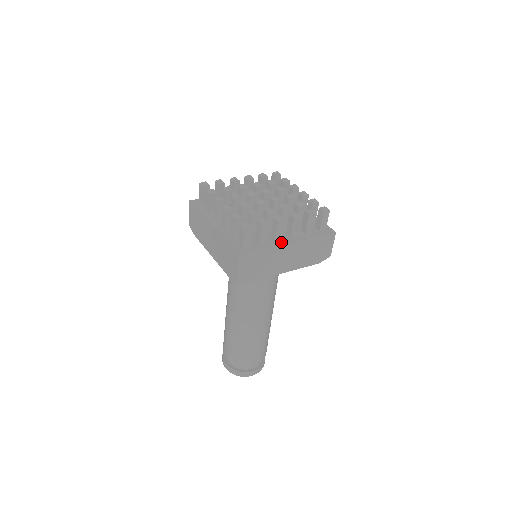
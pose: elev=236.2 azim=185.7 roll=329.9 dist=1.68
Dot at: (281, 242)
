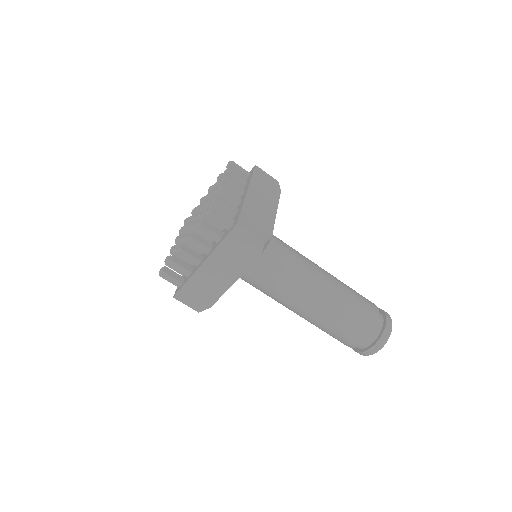
Dot at: (199, 266)
